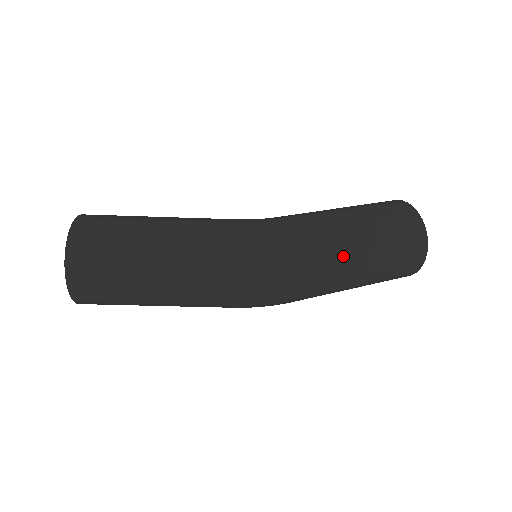
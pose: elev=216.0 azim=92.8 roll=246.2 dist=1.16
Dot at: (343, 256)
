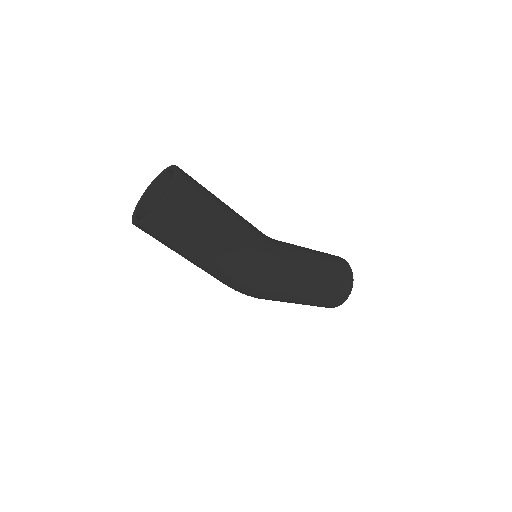
Dot at: (299, 297)
